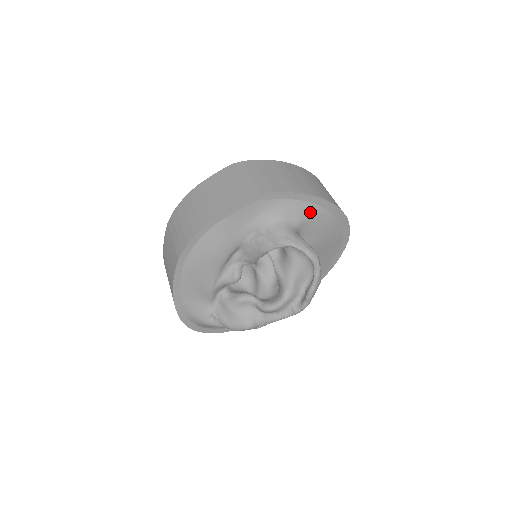
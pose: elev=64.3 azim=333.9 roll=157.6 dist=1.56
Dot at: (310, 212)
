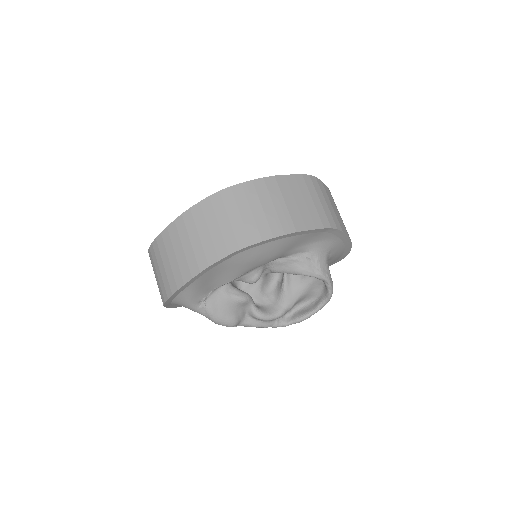
Dot at: (338, 253)
